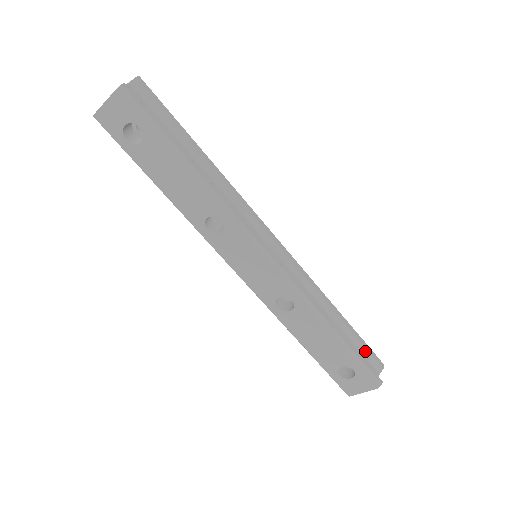
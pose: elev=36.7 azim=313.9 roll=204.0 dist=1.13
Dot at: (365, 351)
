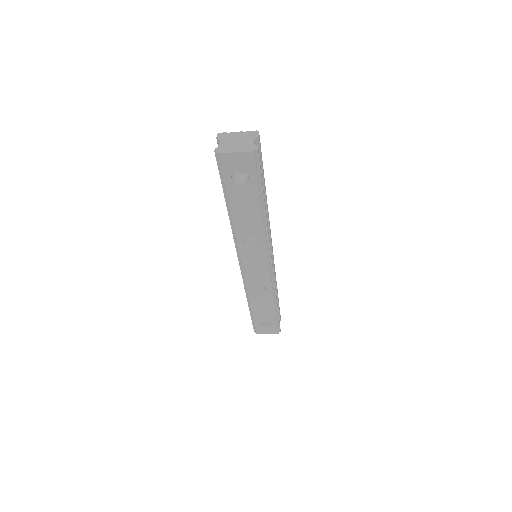
Dot at: (278, 312)
